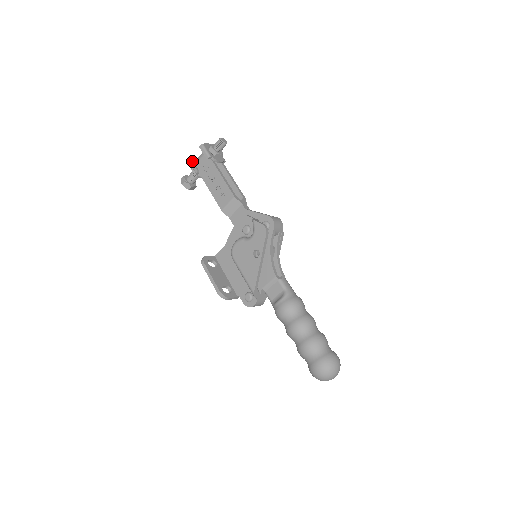
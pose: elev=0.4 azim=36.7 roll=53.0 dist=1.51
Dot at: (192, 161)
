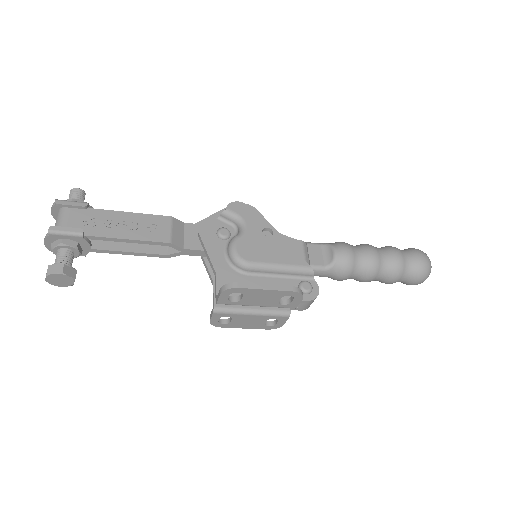
Dot at: (58, 227)
